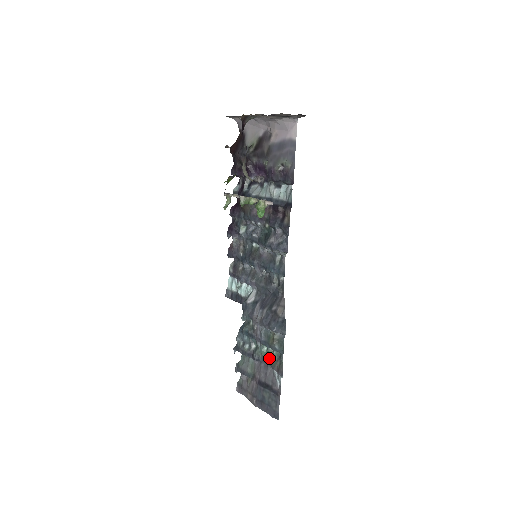
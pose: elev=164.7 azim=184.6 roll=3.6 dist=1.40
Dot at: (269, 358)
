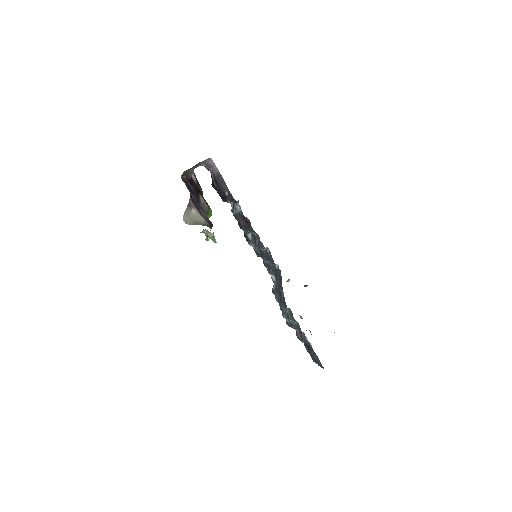
Dot at: (297, 326)
